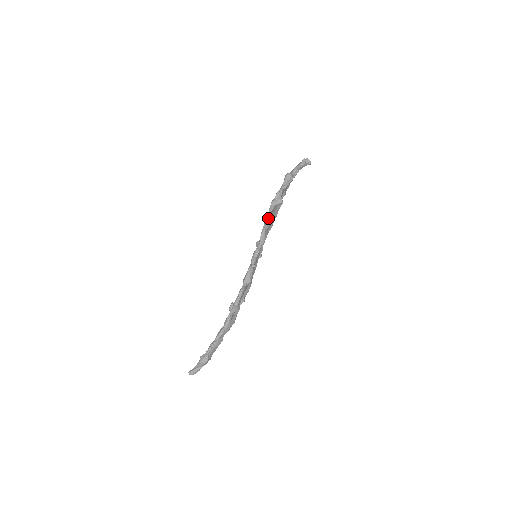
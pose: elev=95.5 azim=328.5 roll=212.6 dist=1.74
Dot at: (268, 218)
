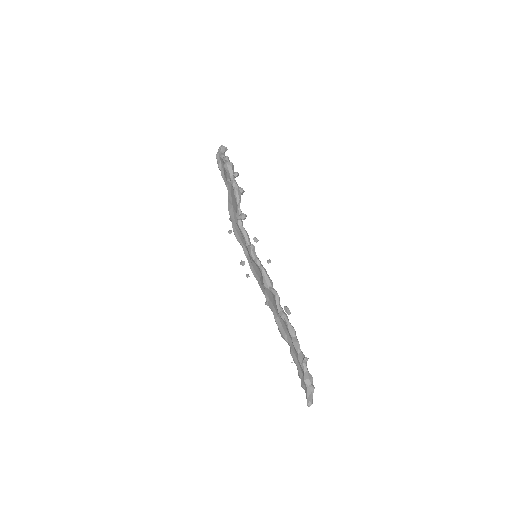
Dot at: (240, 213)
